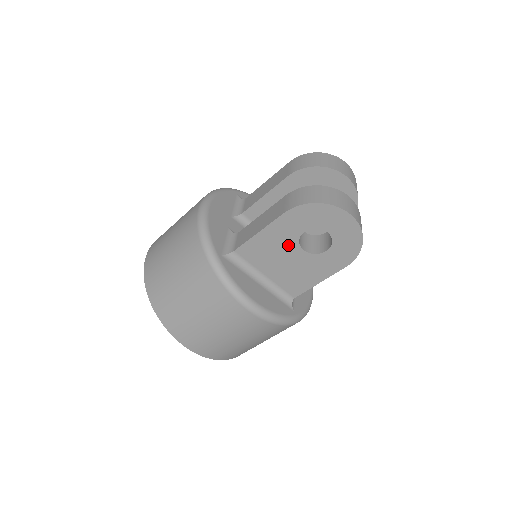
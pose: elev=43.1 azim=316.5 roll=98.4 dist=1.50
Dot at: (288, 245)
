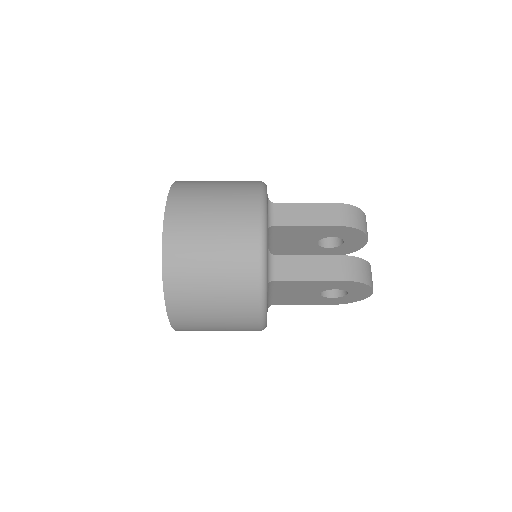
Dot at: (315, 290)
